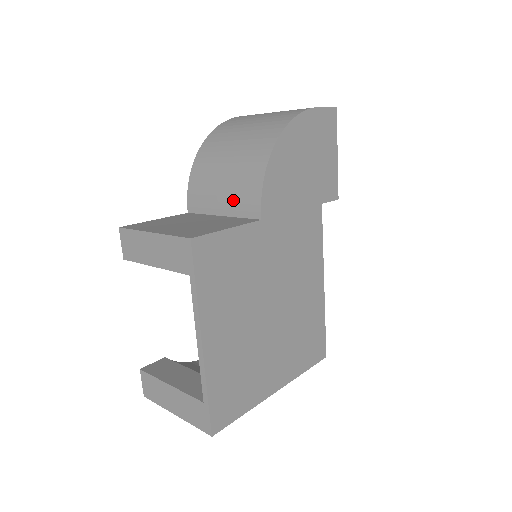
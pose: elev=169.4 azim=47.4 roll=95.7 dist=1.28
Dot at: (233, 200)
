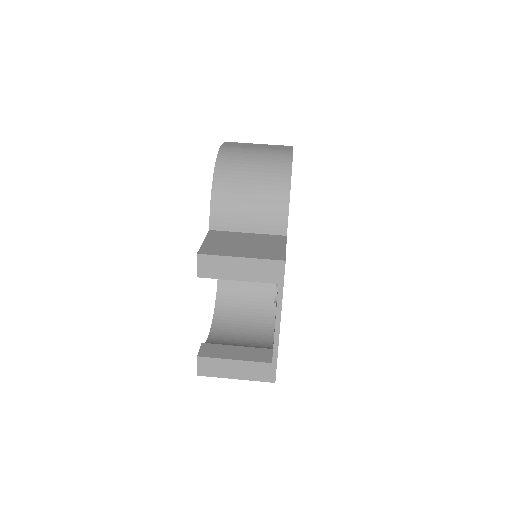
Dot at: (261, 222)
